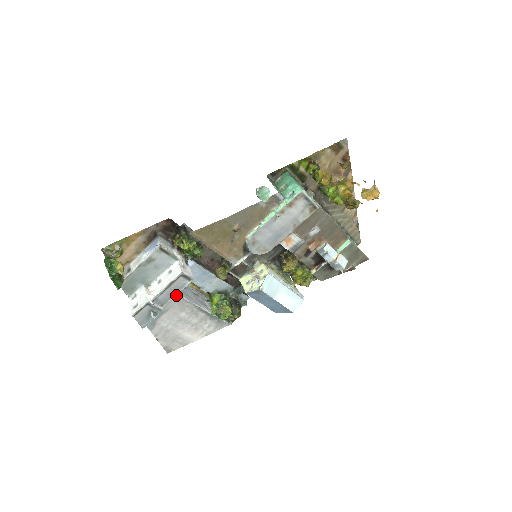
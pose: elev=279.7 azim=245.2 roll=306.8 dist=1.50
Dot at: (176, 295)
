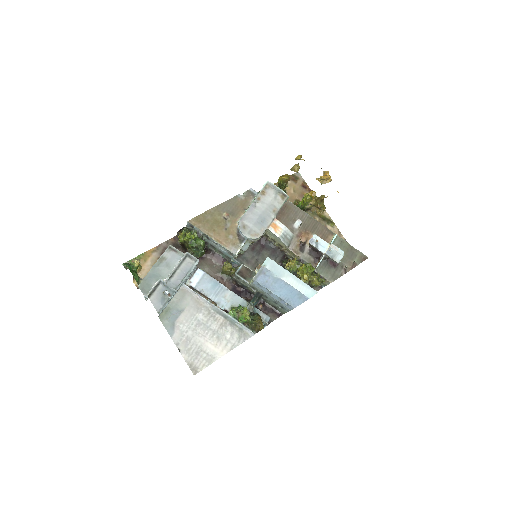
Dot at: (186, 278)
